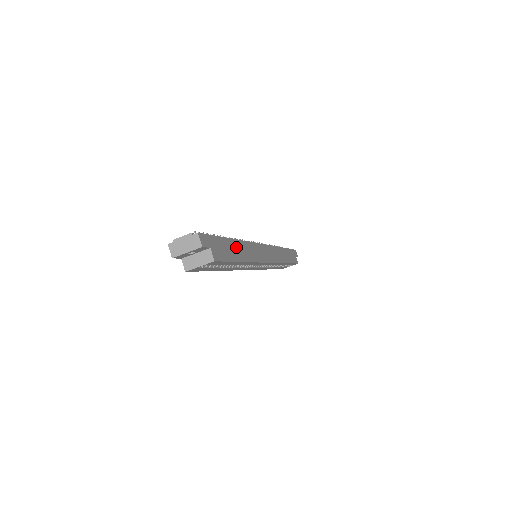
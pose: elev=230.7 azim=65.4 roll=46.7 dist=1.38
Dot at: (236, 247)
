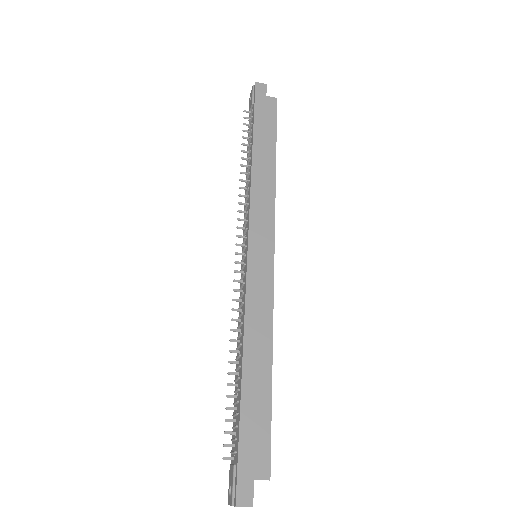
Dot at: (252, 379)
